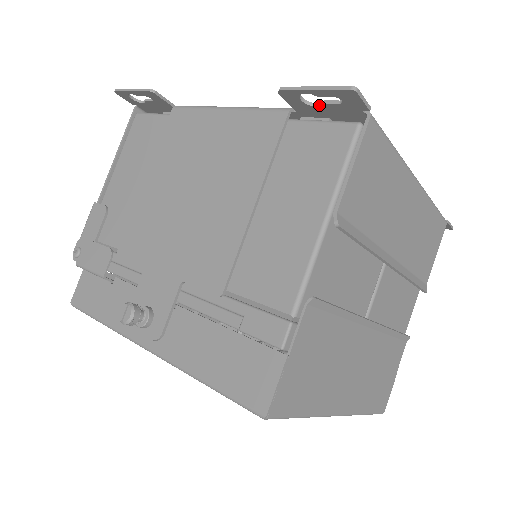
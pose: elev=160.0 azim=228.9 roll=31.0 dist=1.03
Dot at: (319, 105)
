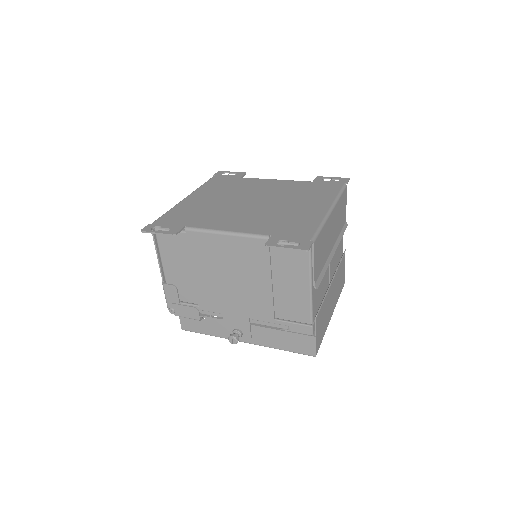
Dot at: (286, 241)
